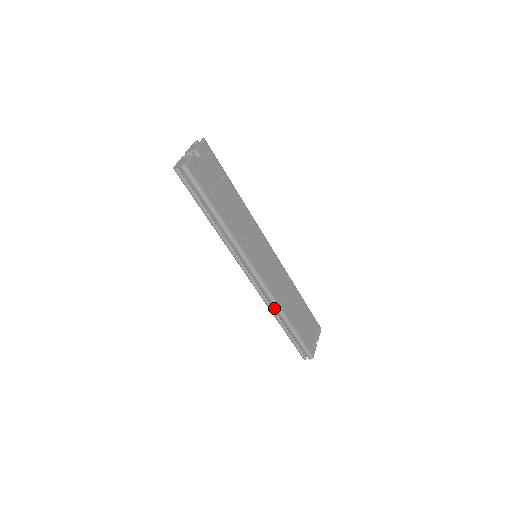
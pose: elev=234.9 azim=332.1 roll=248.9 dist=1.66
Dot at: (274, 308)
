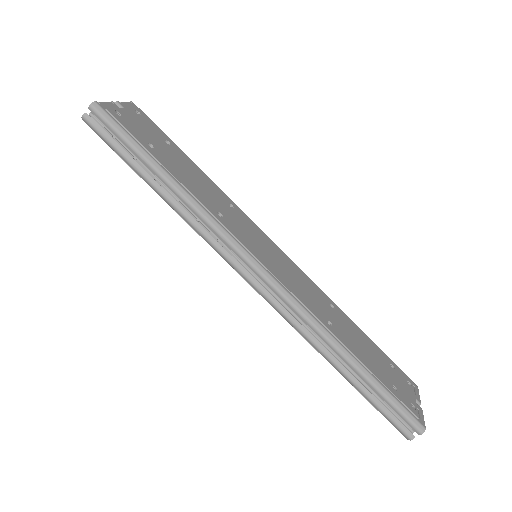
Dot at: (315, 337)
